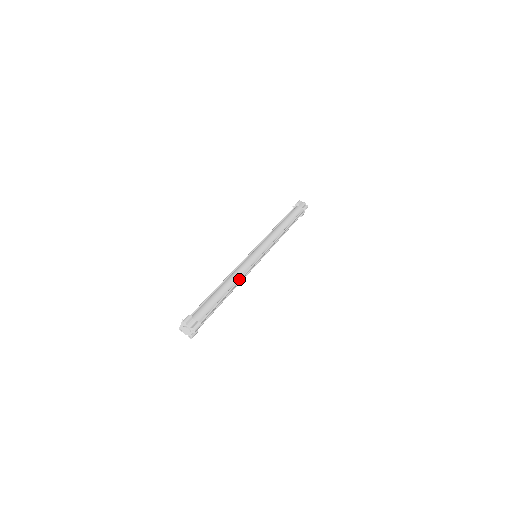
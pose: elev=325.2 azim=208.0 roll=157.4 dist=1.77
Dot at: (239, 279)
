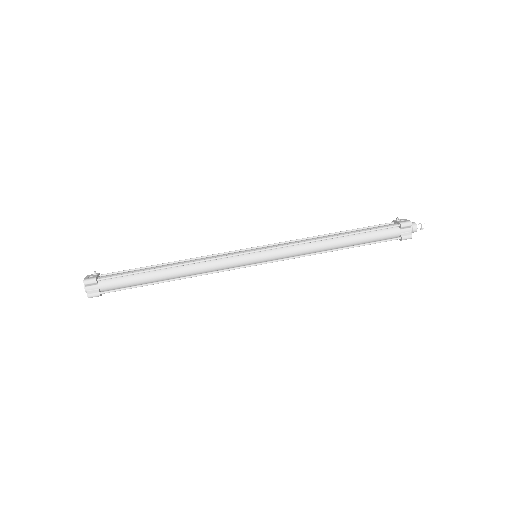
Dot at: (195, 275)
